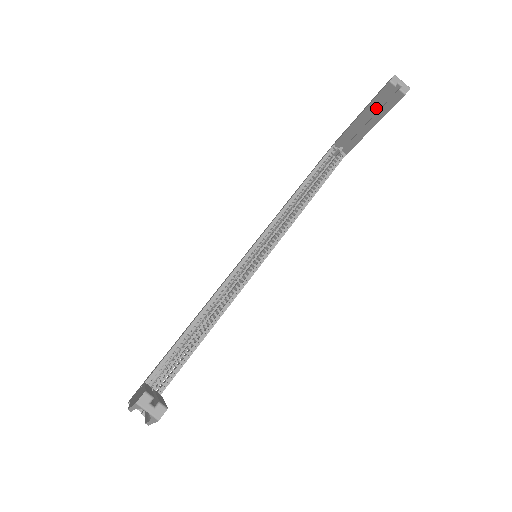
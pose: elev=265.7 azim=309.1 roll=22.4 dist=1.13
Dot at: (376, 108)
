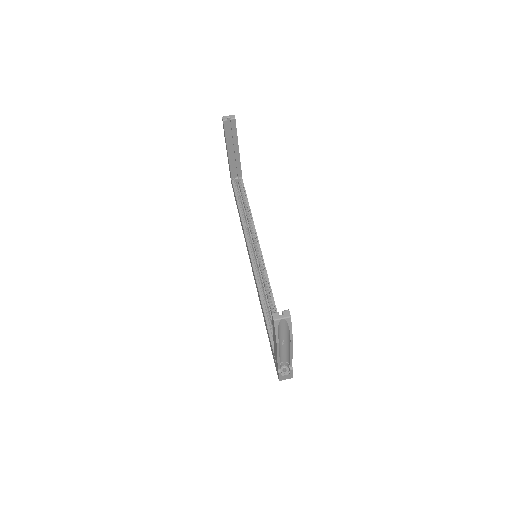
Dot at: (230, 139)
